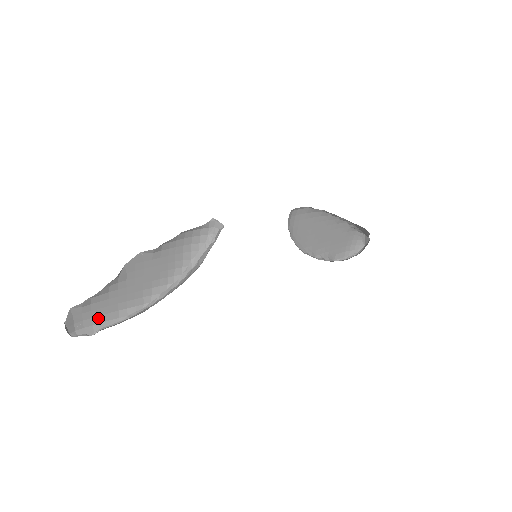
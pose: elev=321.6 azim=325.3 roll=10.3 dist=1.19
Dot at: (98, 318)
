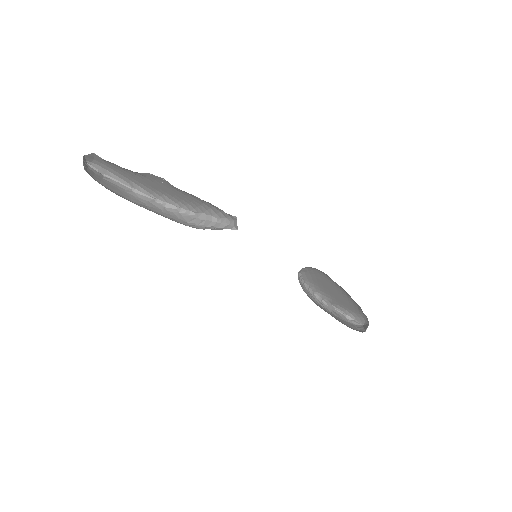
Dot at: (114, 171)
